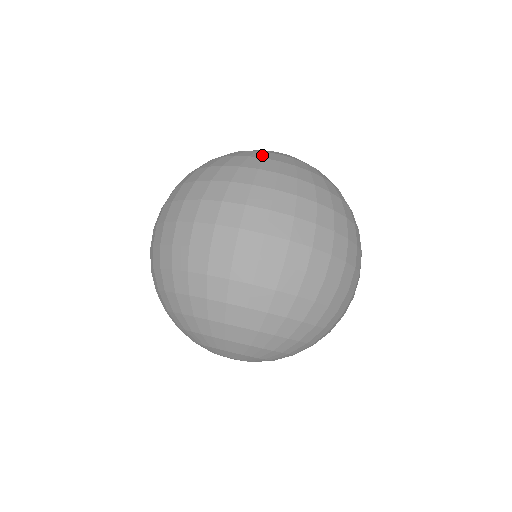
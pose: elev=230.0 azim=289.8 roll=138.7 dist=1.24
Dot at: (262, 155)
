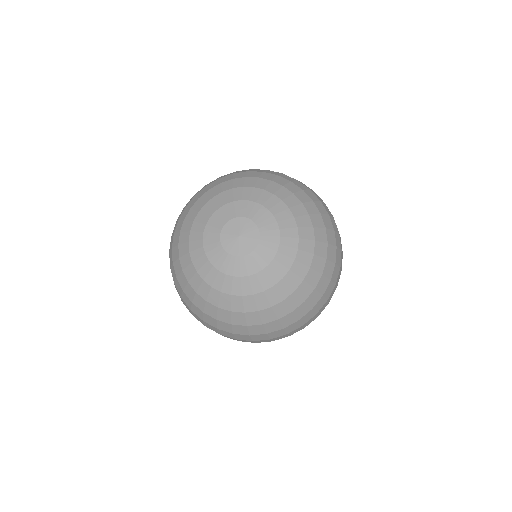
Dot at: occluded
